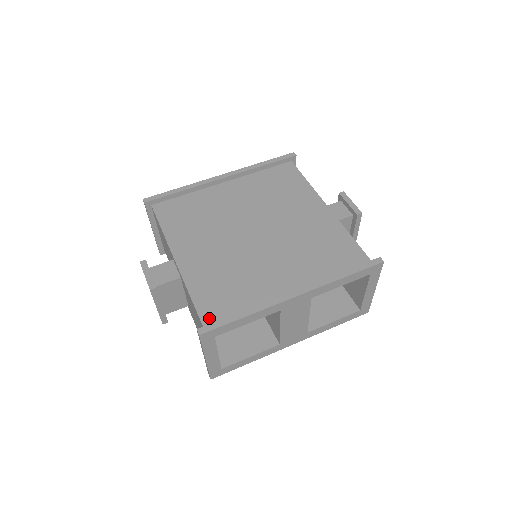
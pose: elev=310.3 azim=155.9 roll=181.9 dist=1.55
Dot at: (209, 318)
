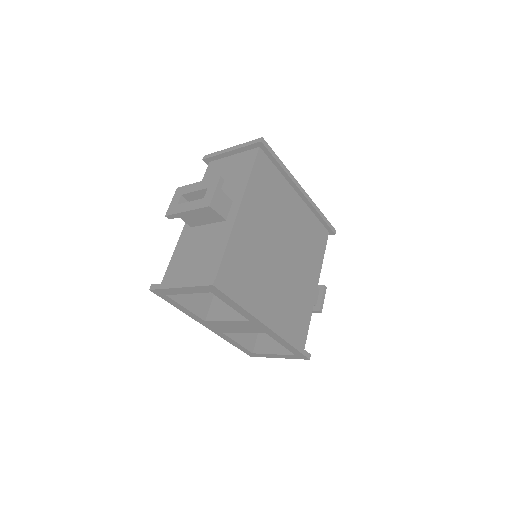
Dot at: (222, 278)
